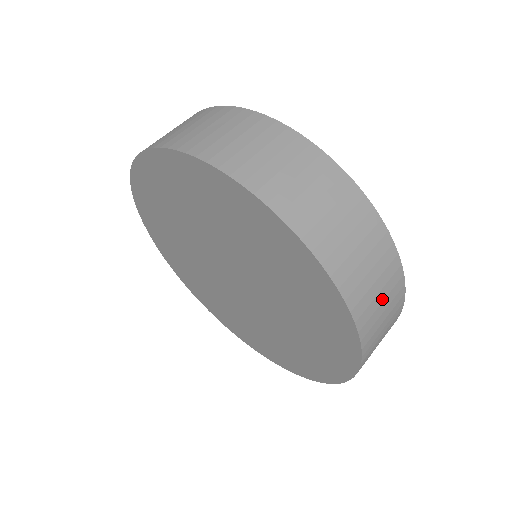
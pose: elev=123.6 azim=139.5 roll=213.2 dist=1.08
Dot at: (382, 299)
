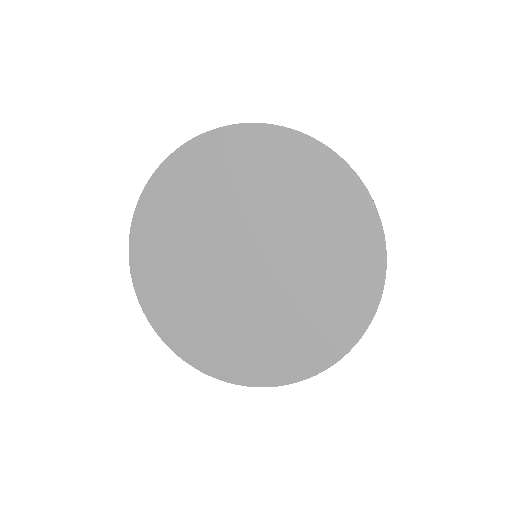
Dot at: occluded
